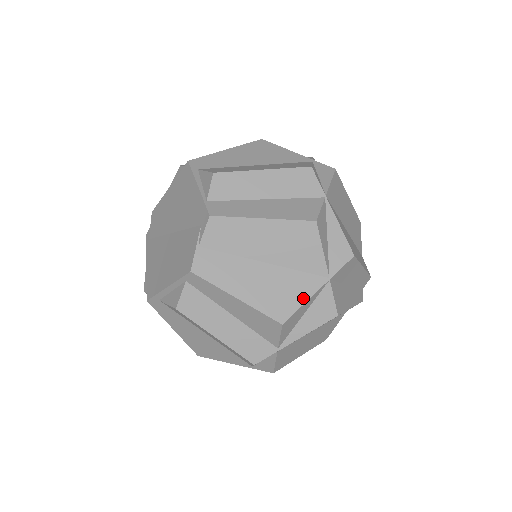
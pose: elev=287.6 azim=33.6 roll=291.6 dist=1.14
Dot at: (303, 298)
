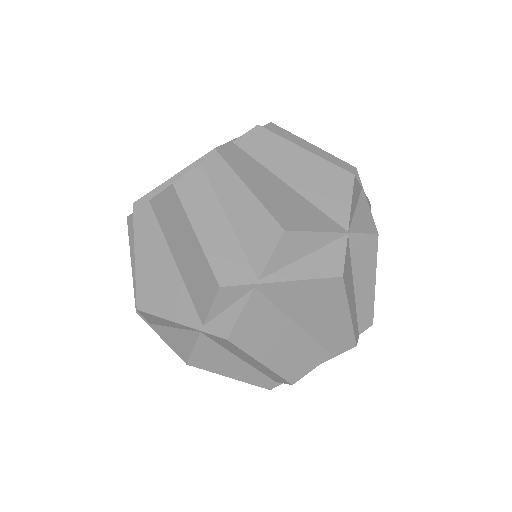
Dot at: (315, 227)
